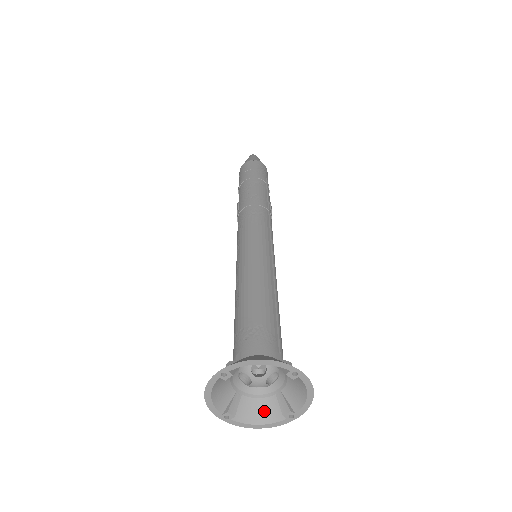
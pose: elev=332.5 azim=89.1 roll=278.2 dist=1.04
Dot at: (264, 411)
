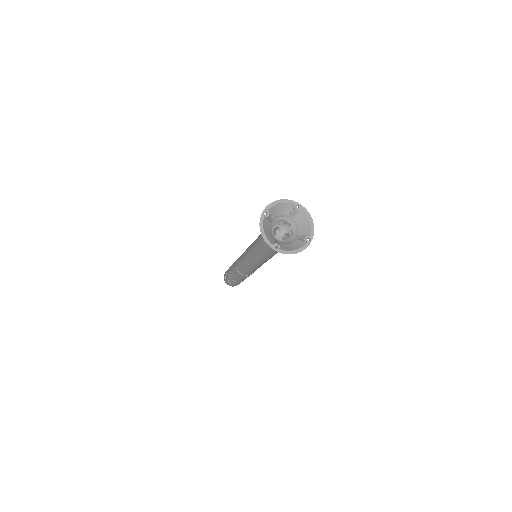
Dot at: (294, 246)
